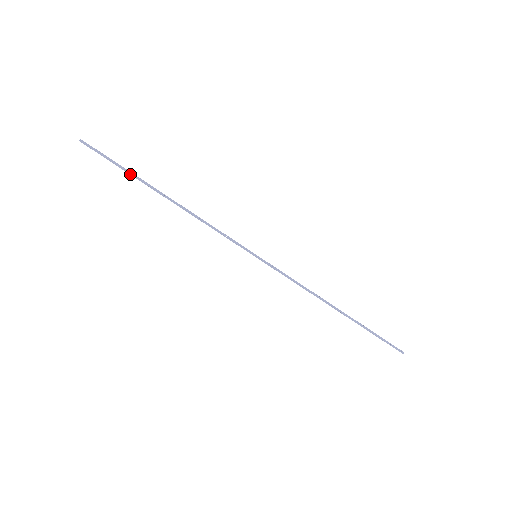
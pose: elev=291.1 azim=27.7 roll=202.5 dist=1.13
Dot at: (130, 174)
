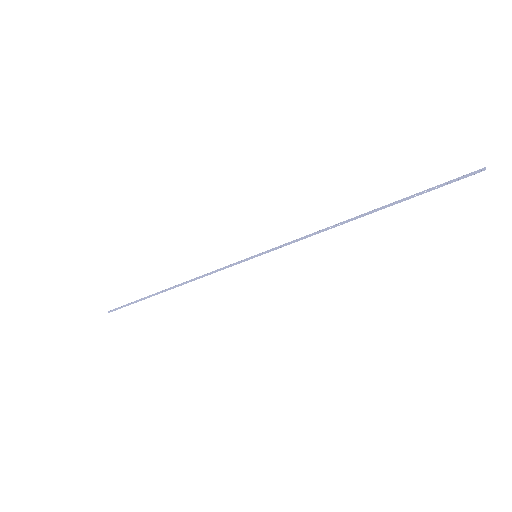
Dot at: occluded
